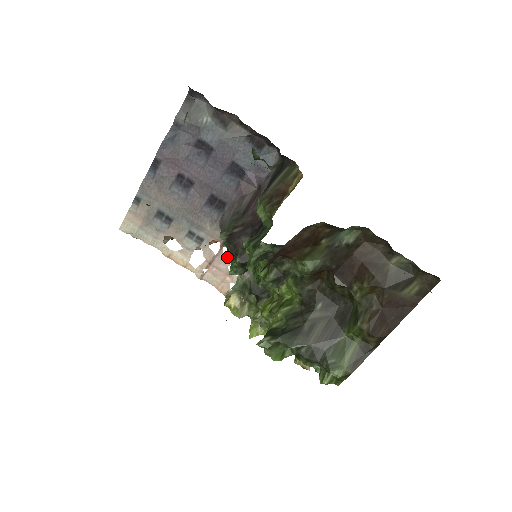
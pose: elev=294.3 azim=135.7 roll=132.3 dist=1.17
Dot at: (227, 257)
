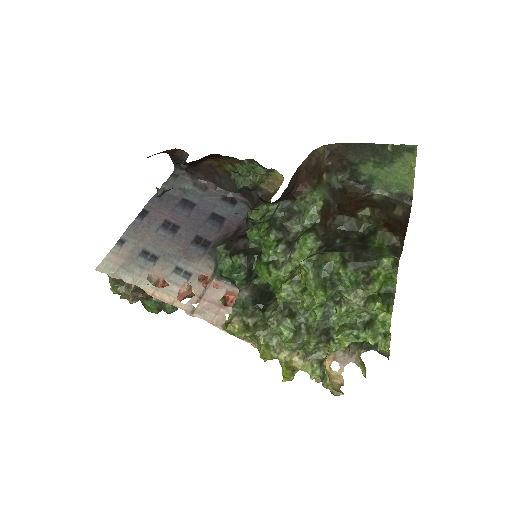
Dot at: (218, 289)
